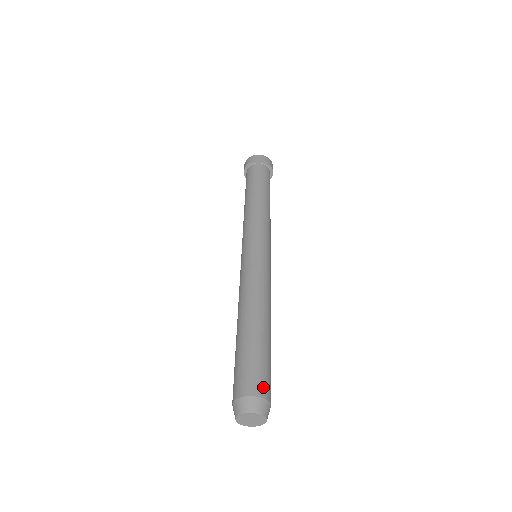
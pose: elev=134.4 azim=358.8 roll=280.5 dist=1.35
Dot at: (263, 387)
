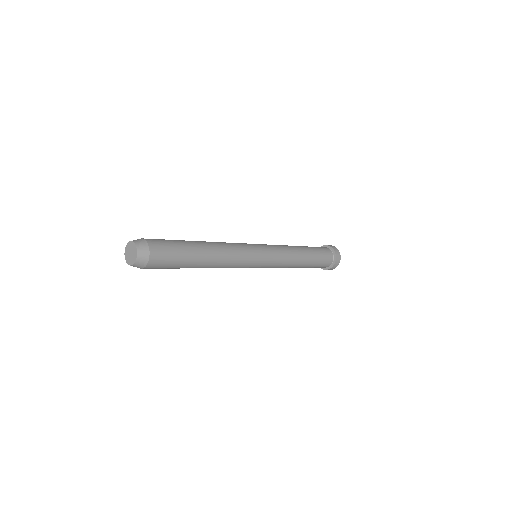
Dot at: (156, 245)
